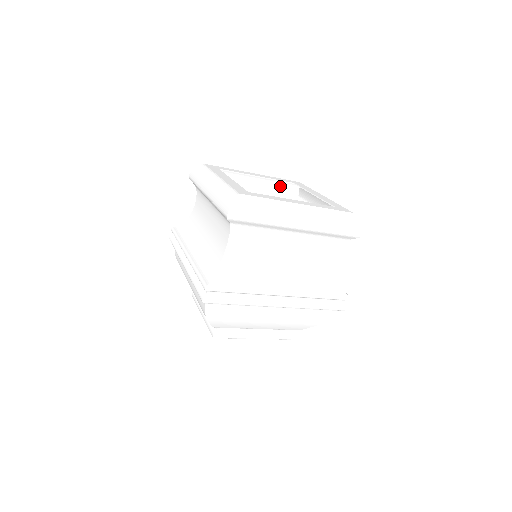
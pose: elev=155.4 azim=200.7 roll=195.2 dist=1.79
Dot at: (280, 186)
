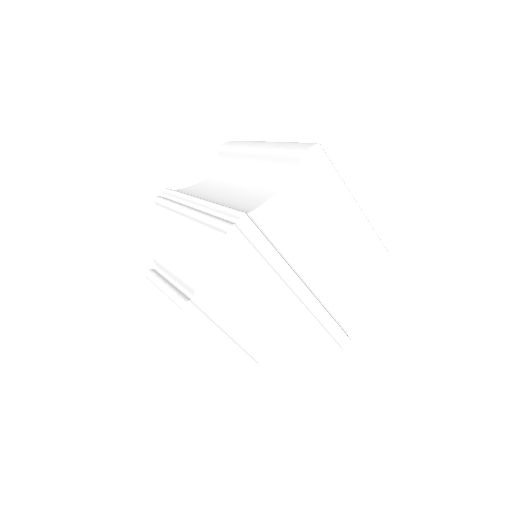
Dot at: occluded
